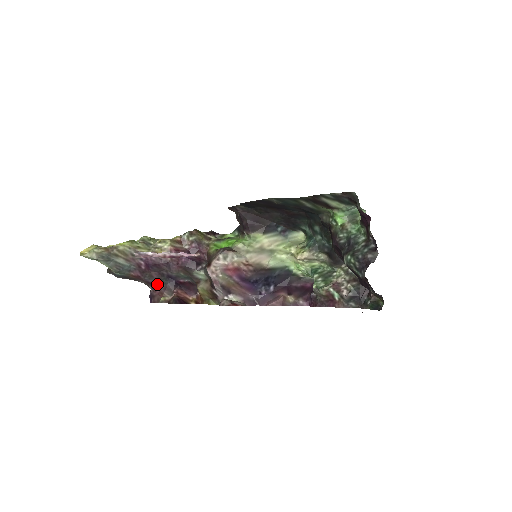
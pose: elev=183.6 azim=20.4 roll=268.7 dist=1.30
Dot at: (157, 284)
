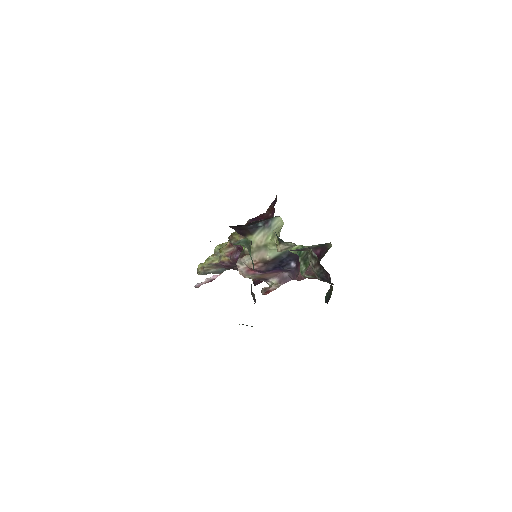
Dot at: occluded
